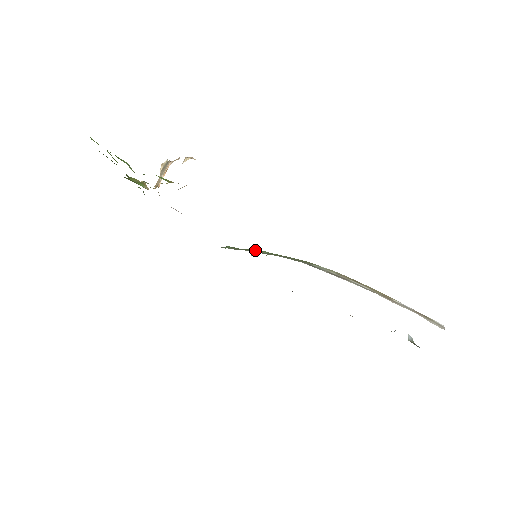
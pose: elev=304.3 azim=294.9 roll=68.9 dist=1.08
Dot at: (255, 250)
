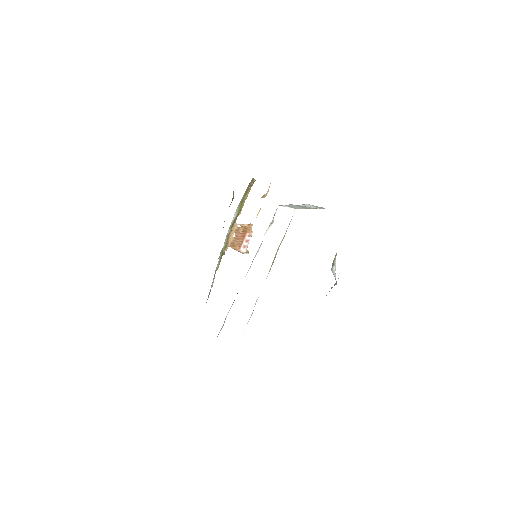
Dot at: occluded
